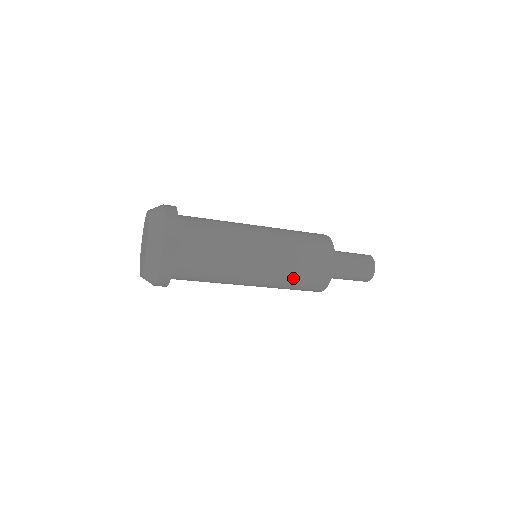
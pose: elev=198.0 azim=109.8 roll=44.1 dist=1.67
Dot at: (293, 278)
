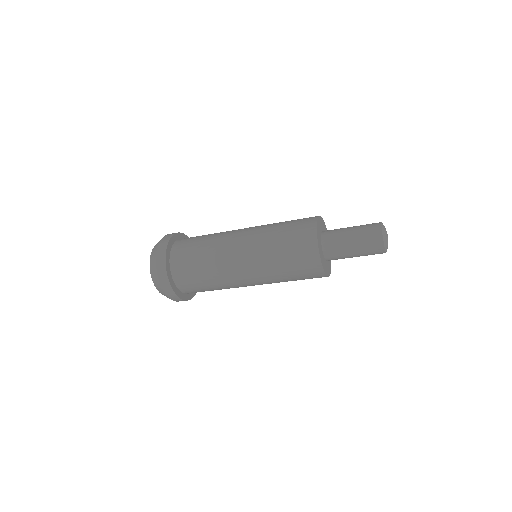
Dot at: occluded
